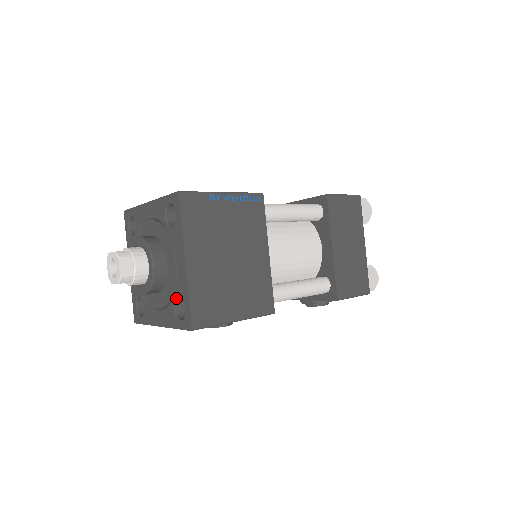
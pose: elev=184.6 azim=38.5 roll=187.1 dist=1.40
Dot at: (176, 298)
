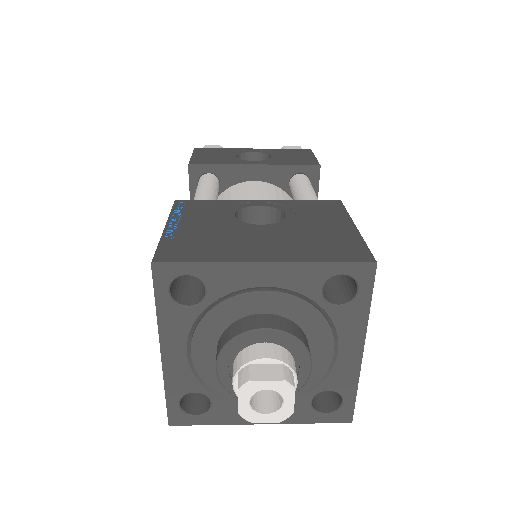
Dot at: occluded
